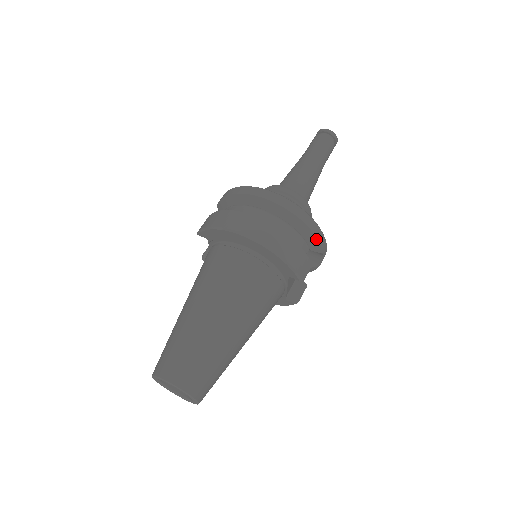
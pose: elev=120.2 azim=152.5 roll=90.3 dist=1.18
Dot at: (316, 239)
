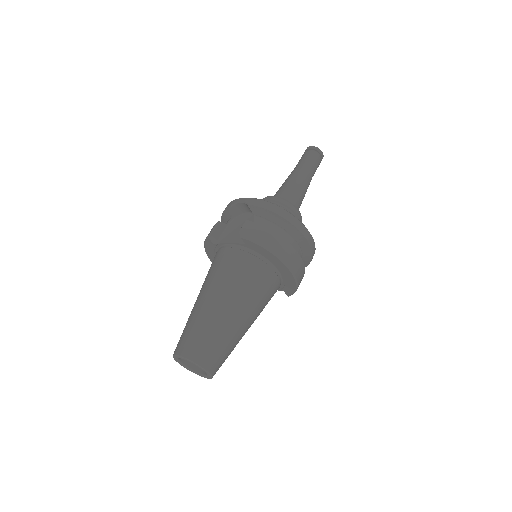
Dot at: (306, 266)
